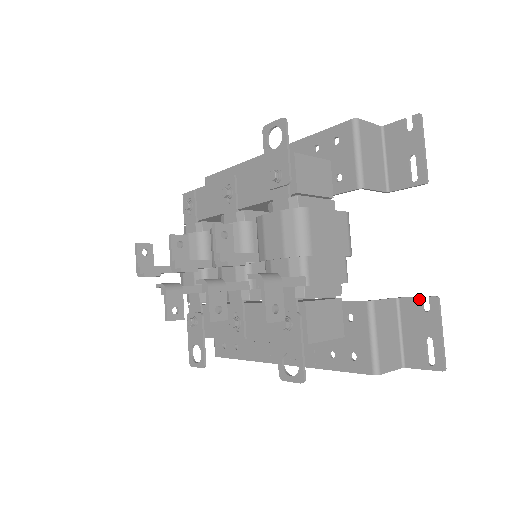
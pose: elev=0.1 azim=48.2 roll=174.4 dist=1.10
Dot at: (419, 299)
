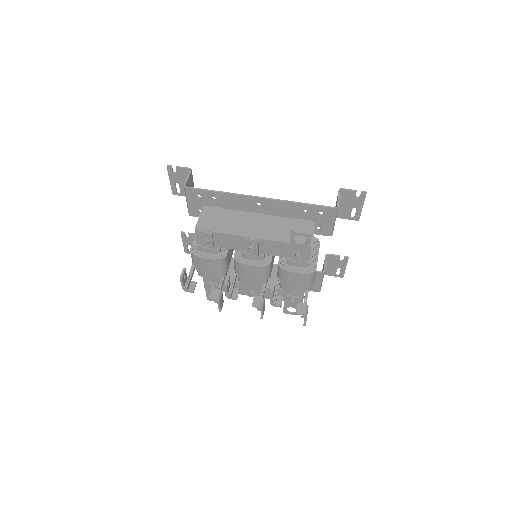
Dot at: (339, 257)
